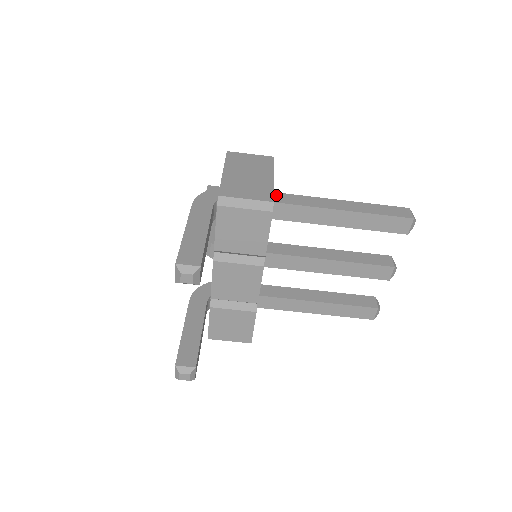
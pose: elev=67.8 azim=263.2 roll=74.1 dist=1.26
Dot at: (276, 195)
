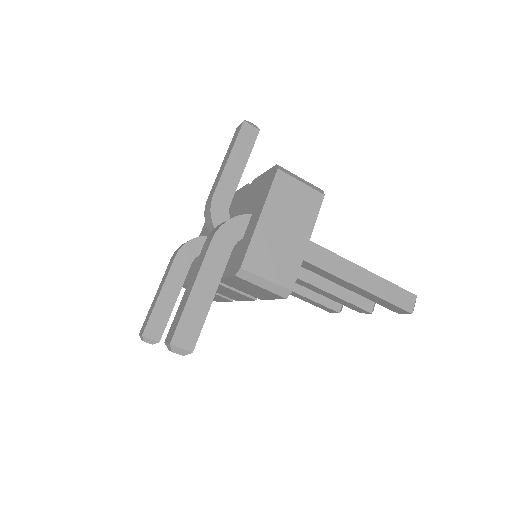
Dot at: occluded
